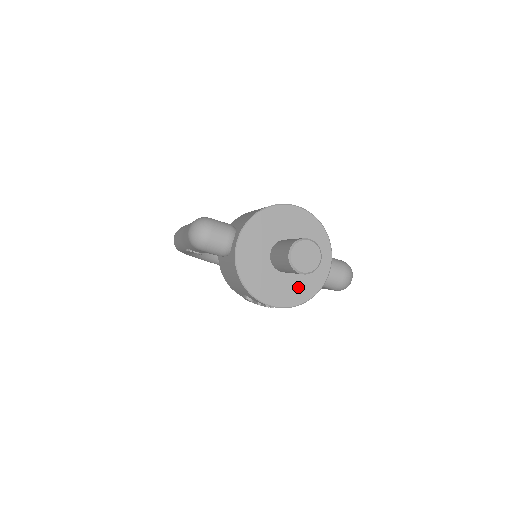
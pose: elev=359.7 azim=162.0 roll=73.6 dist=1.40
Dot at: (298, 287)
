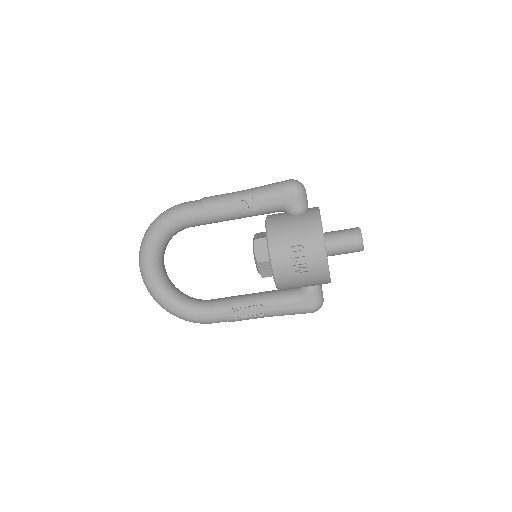
Dot at: occluded
